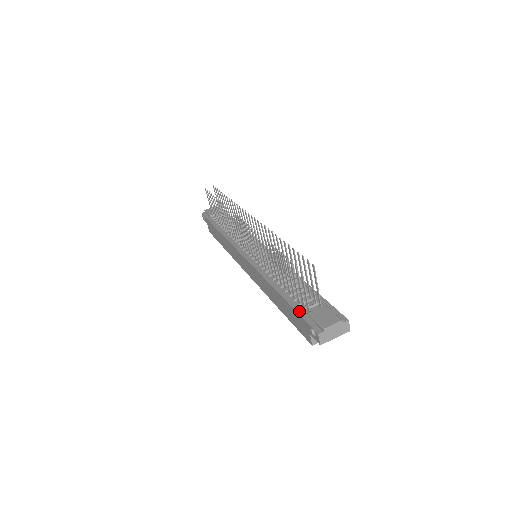
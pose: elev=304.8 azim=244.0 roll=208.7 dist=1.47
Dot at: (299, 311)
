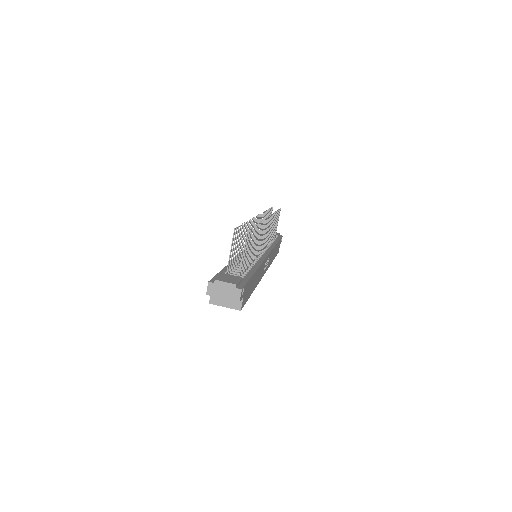
Dot at: (221, 272)
